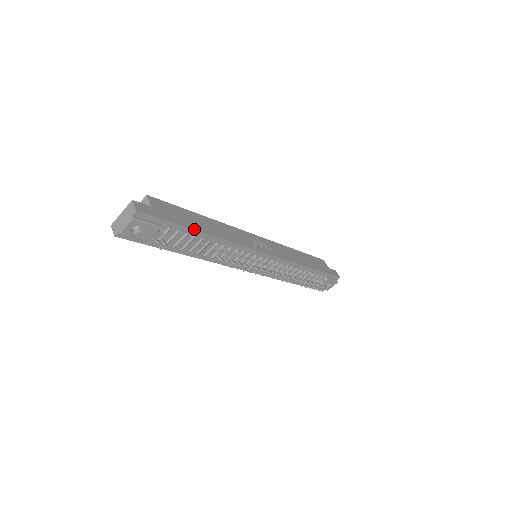
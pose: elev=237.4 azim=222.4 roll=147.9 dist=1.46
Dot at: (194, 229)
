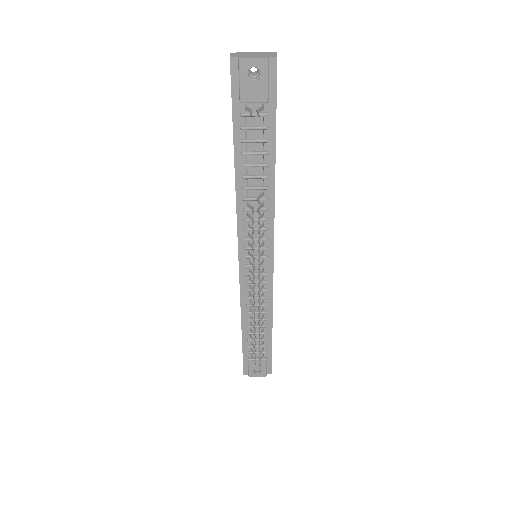
Dot at: occluded
